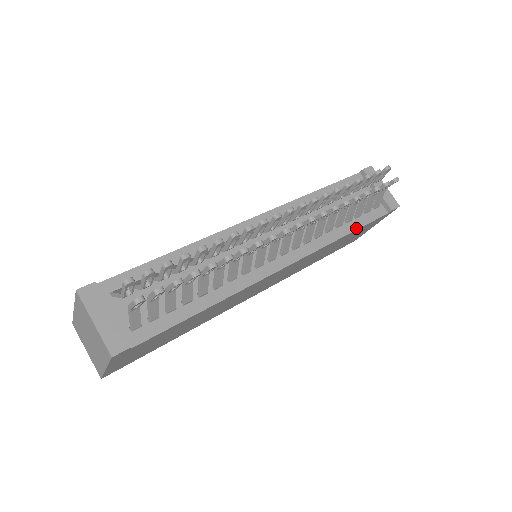
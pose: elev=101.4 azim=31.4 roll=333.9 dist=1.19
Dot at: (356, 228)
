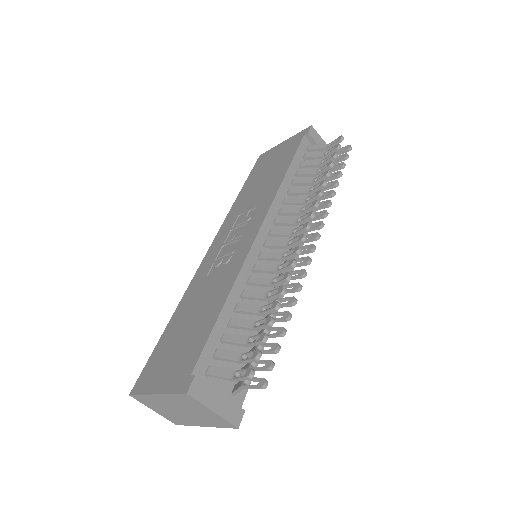
Dot at: occluded
